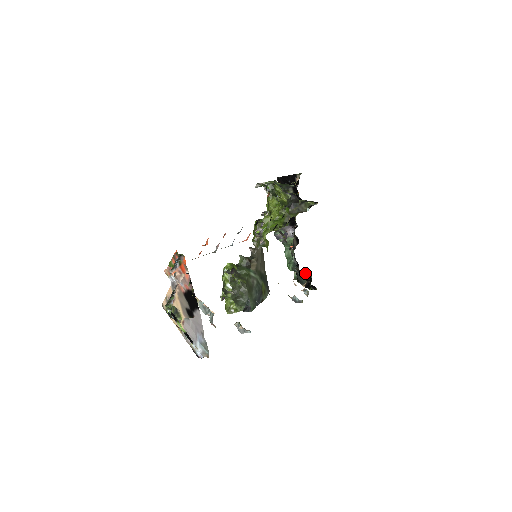
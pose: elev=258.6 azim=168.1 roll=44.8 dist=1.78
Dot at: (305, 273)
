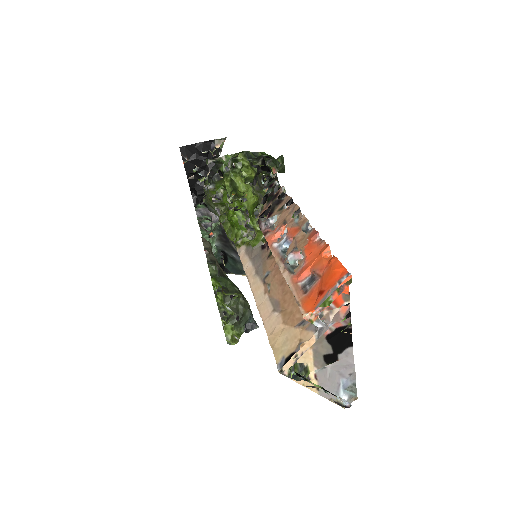
Dot at: occluded
